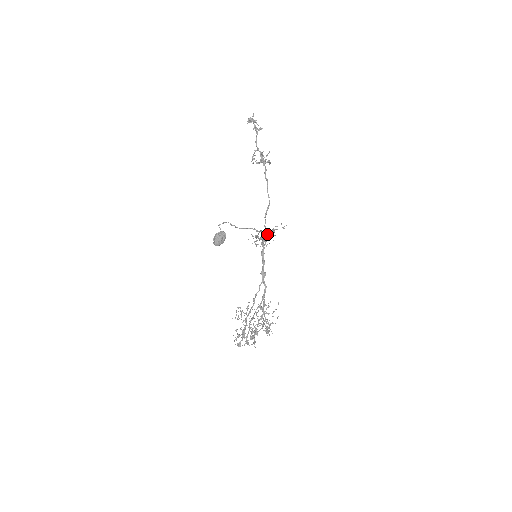
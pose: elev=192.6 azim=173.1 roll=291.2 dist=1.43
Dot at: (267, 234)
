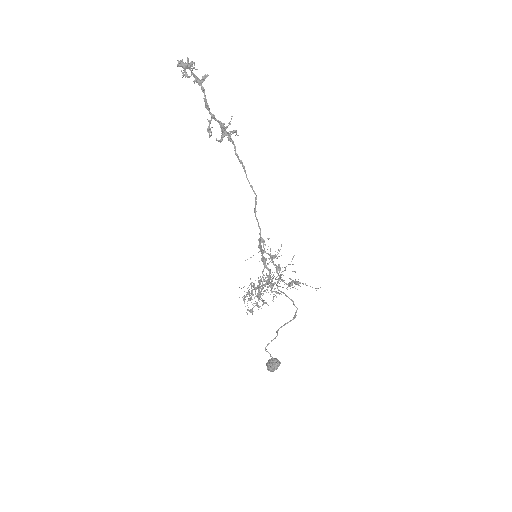
Dot at: occluded
